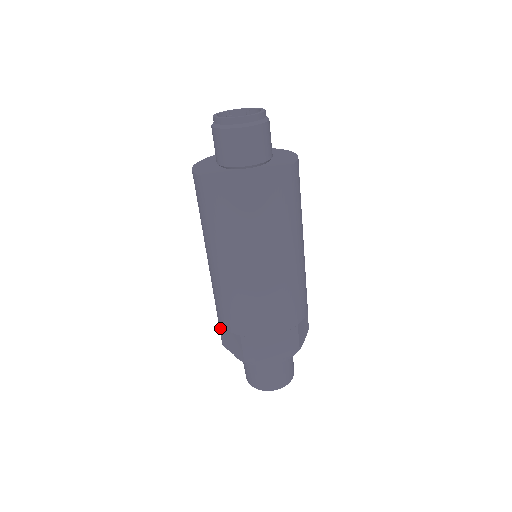
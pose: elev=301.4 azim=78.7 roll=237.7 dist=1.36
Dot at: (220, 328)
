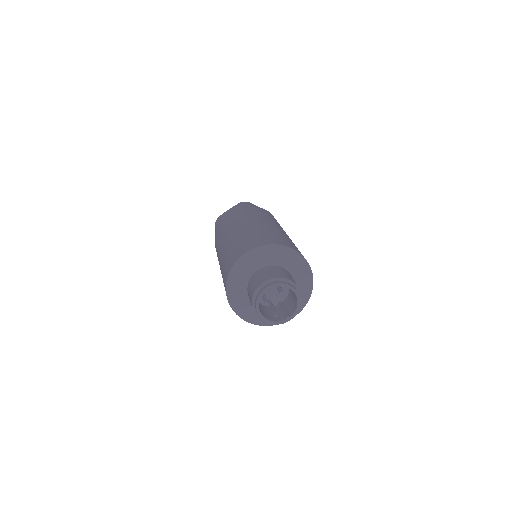
Dot at: occluded
